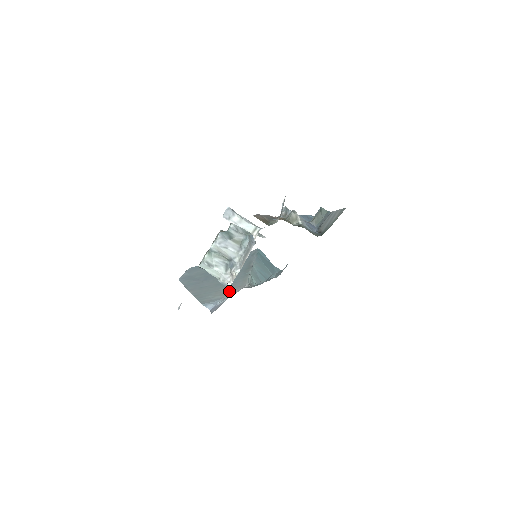
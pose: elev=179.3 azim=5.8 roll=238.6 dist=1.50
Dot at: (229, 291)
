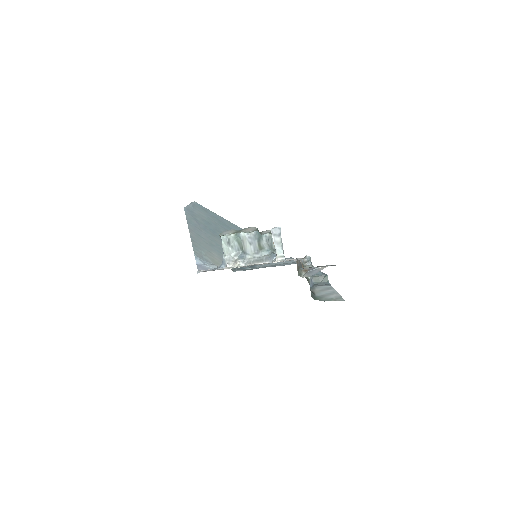
Dot at: (218, 260)
